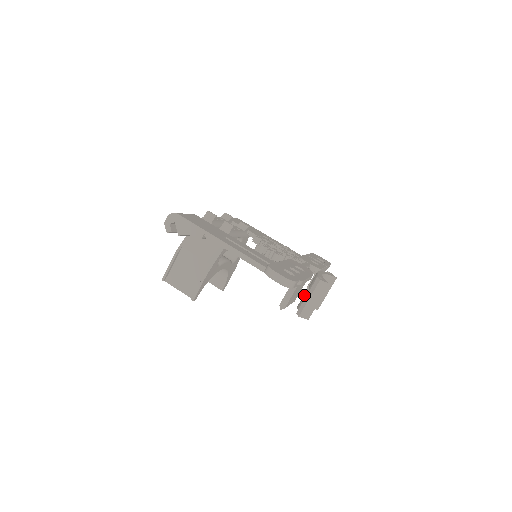
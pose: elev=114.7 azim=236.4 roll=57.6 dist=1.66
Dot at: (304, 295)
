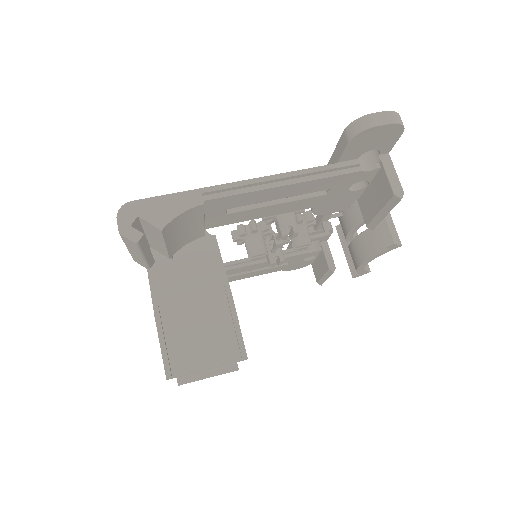
Dot at: (359, 238)
